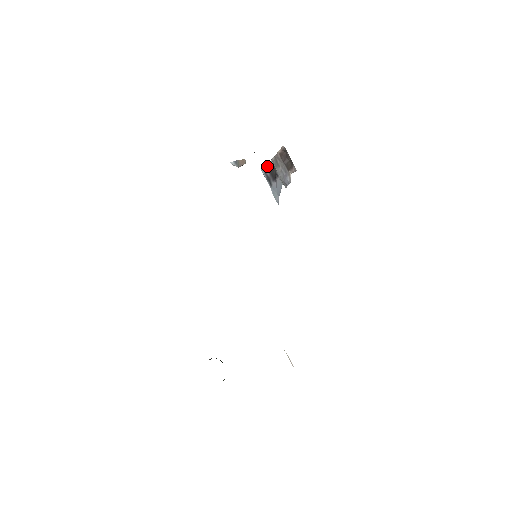
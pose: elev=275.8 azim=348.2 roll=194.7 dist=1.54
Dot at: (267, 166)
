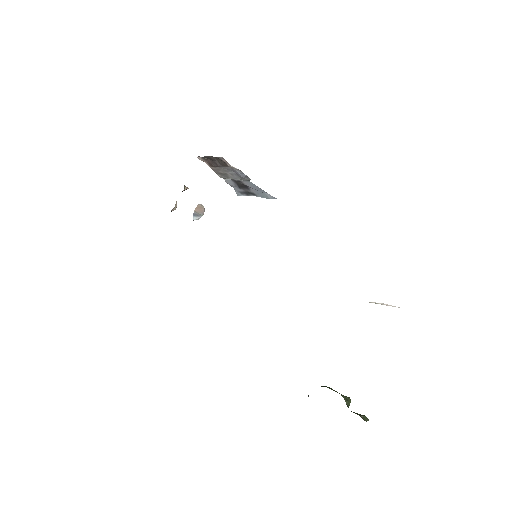
Dot at: (233, 187)
